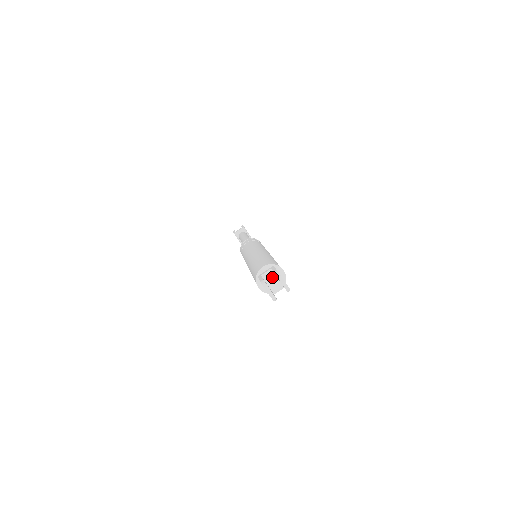
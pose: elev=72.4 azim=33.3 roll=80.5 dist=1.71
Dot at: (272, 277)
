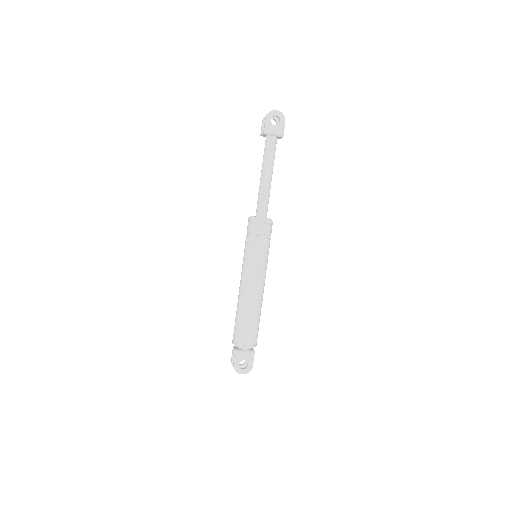
Dot at: occluded
